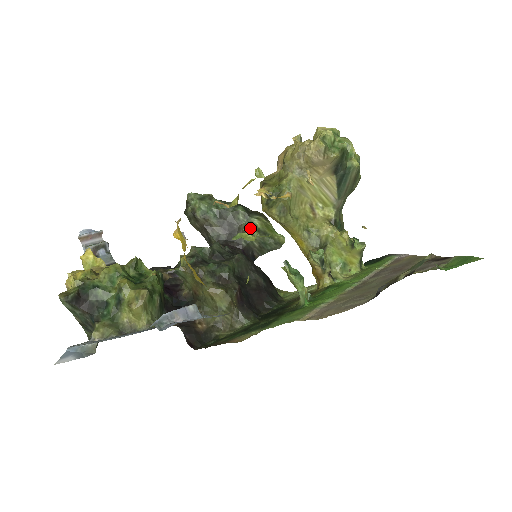
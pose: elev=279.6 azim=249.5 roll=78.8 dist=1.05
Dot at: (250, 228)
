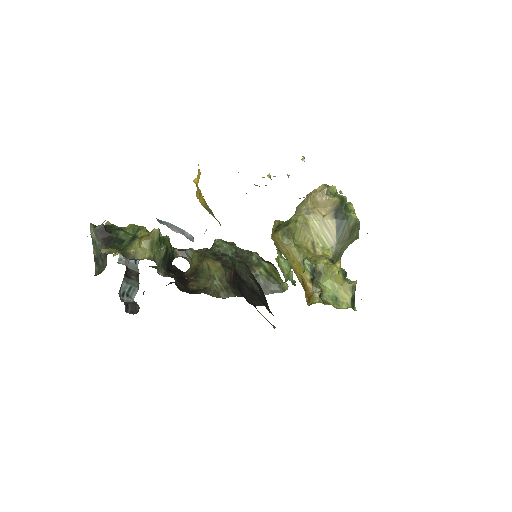
Dot at: (259, 266)
